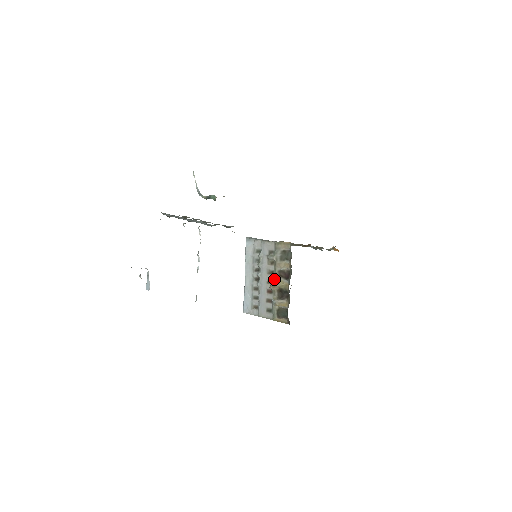
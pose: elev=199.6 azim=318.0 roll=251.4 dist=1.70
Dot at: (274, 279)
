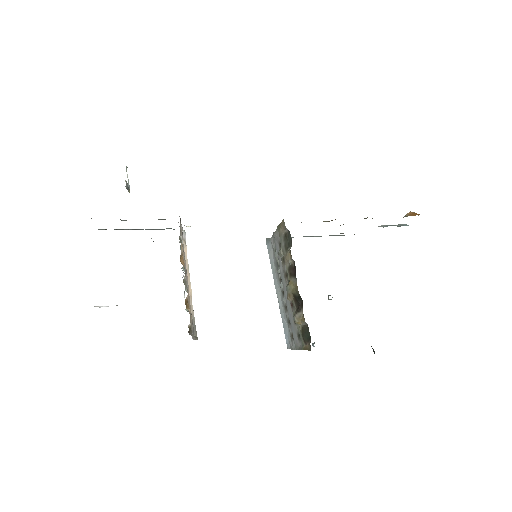
Dot at: occluded
